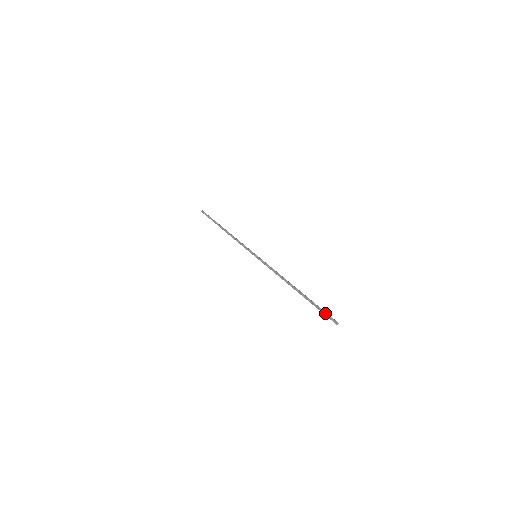
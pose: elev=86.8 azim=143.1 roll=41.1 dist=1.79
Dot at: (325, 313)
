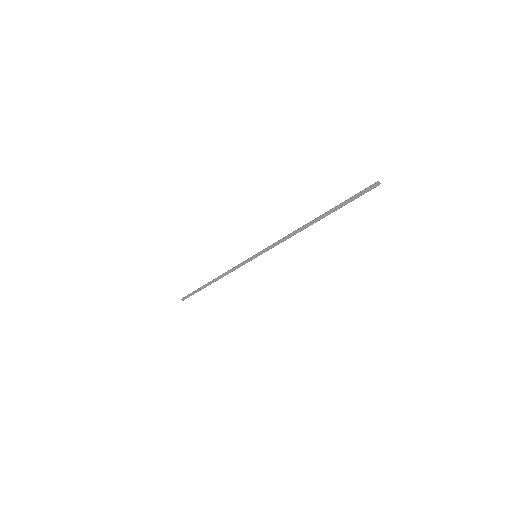
Dot at: (359, 193)
